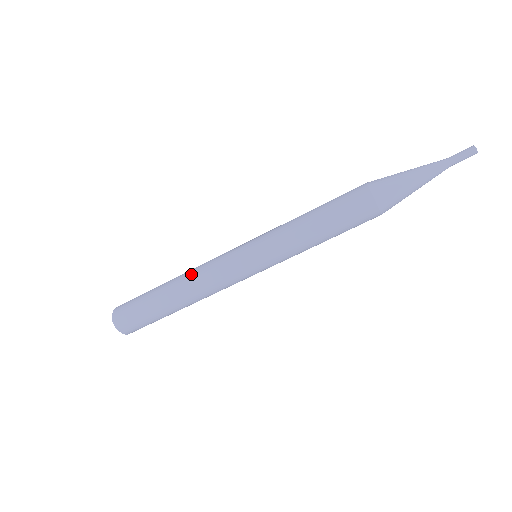
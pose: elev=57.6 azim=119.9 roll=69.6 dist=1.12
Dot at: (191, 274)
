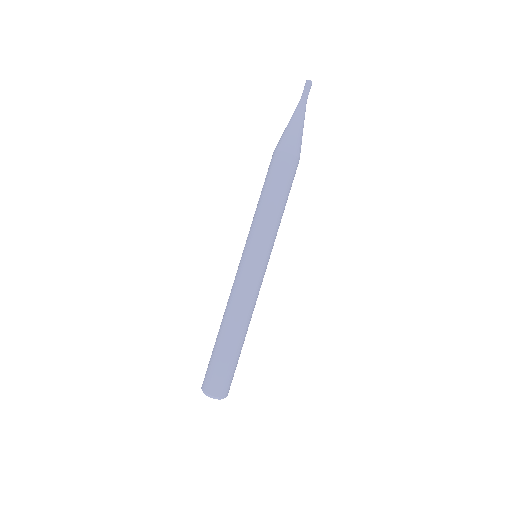
Dot at: (230, 308)
